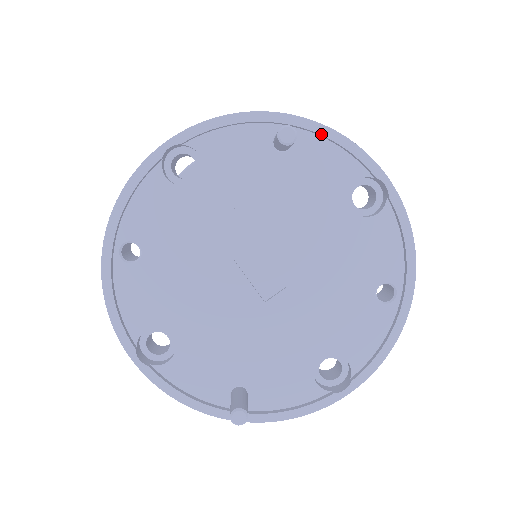
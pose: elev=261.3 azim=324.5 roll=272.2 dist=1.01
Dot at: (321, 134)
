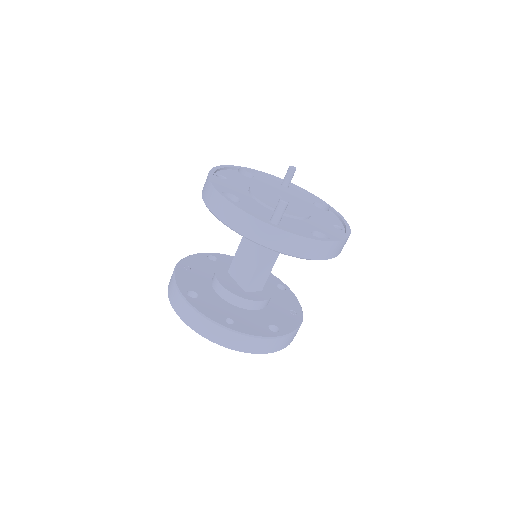
Dot at: (300, 188)
